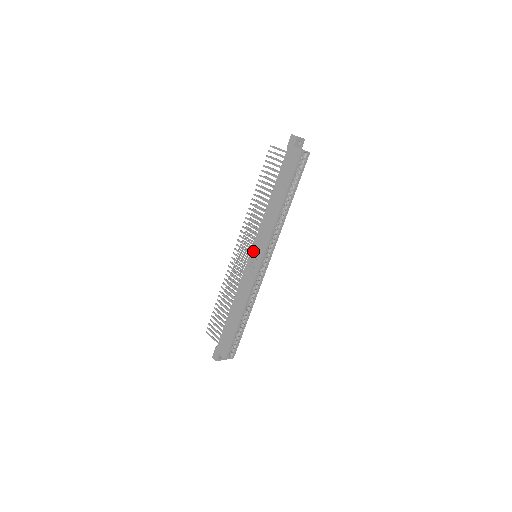
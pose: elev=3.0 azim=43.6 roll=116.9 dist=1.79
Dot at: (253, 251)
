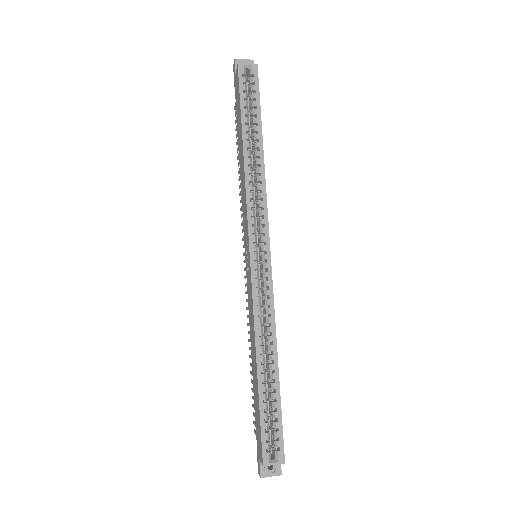
Dot at: (245, 248)
